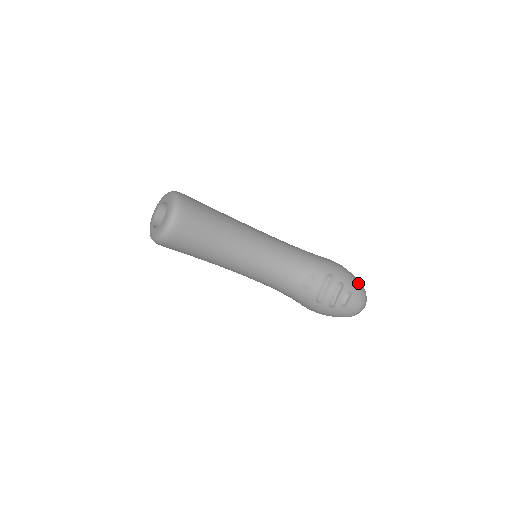
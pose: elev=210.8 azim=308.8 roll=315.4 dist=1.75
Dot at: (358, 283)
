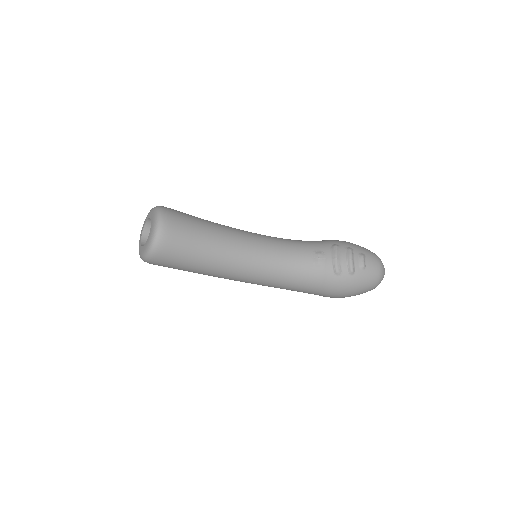
Dot at: (365, 248)
